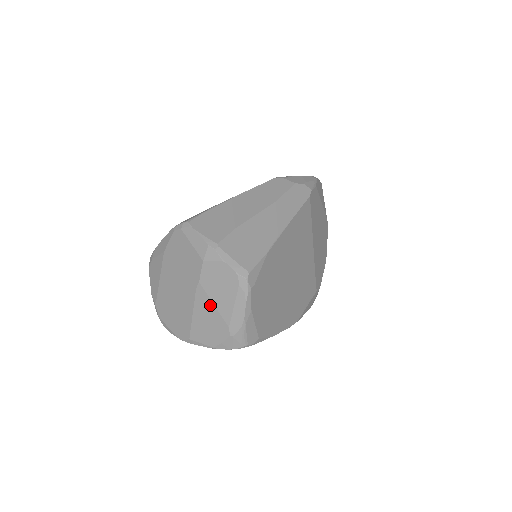
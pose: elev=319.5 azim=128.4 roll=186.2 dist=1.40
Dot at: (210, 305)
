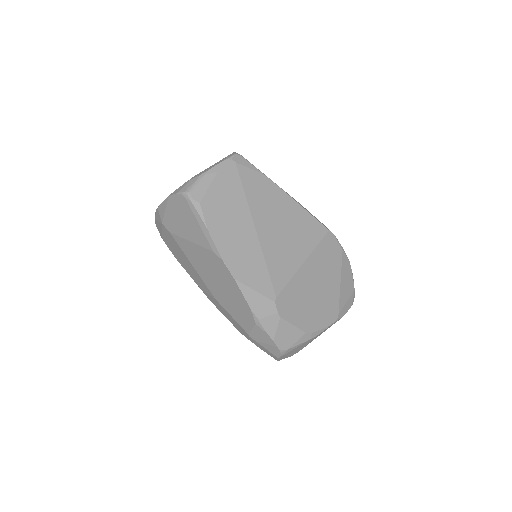
Dot at: occluded
